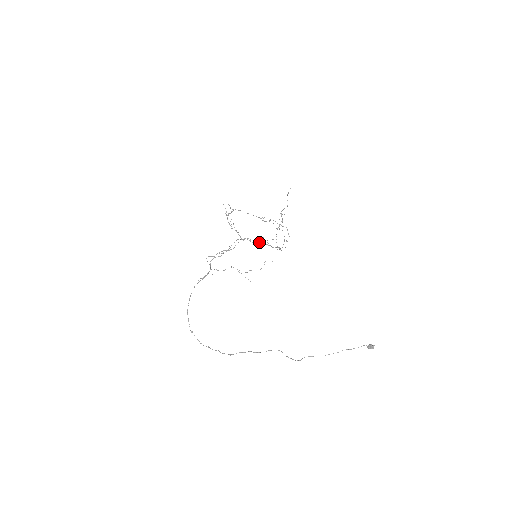
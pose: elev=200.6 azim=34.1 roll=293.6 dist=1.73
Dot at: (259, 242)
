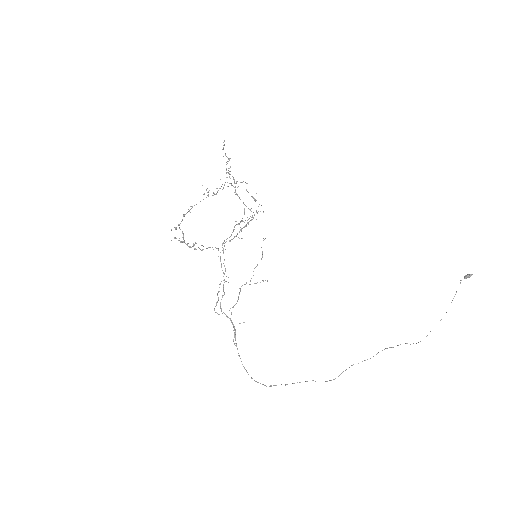
Dot at: occluded
